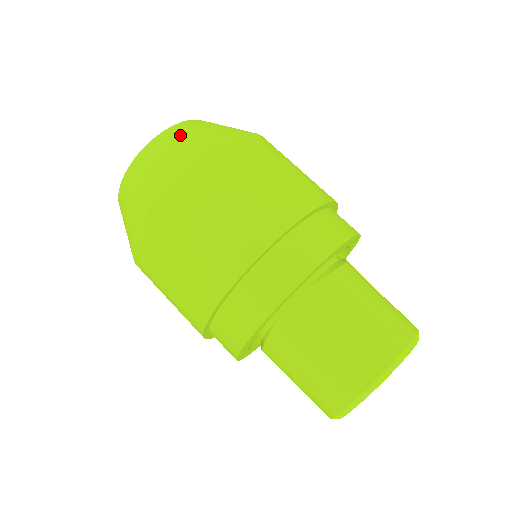
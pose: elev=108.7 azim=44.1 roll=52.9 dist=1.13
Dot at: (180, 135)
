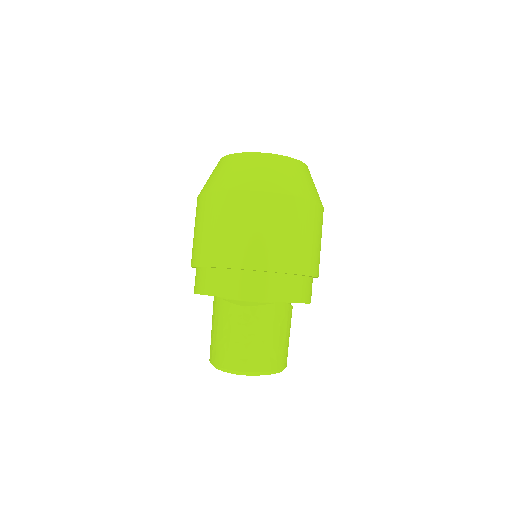
Dot at: (231, 165)
